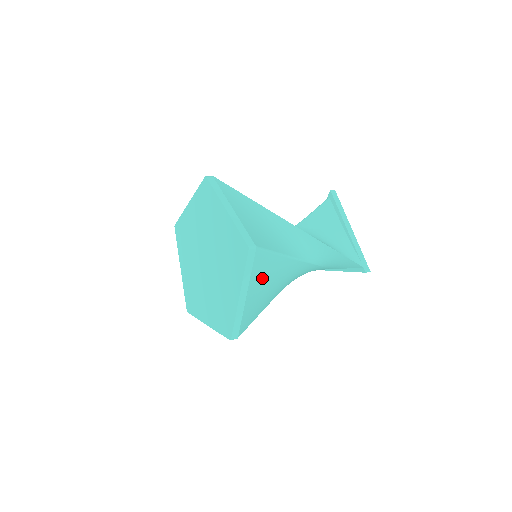
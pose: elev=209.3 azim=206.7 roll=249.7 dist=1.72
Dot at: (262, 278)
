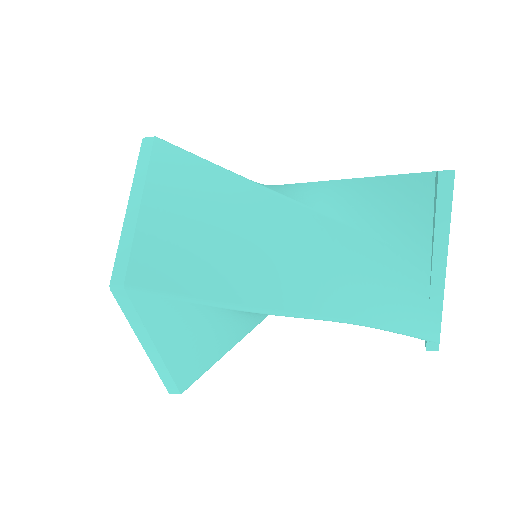
Dot at: (186, 196)
